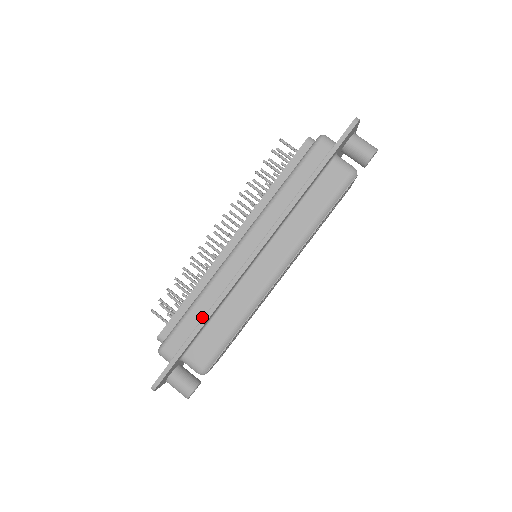
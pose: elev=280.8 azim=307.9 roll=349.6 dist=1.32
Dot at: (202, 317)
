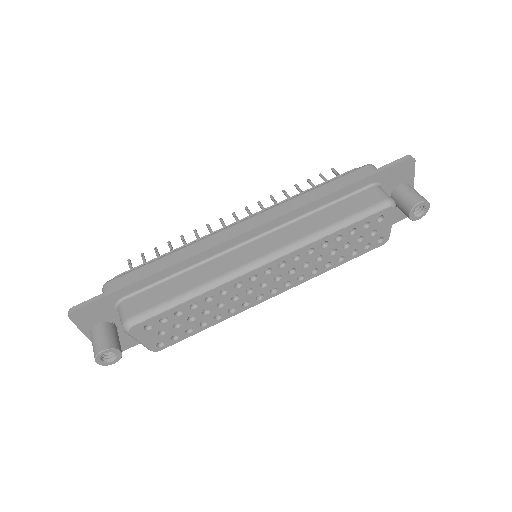
Dot at: (164, 267)
